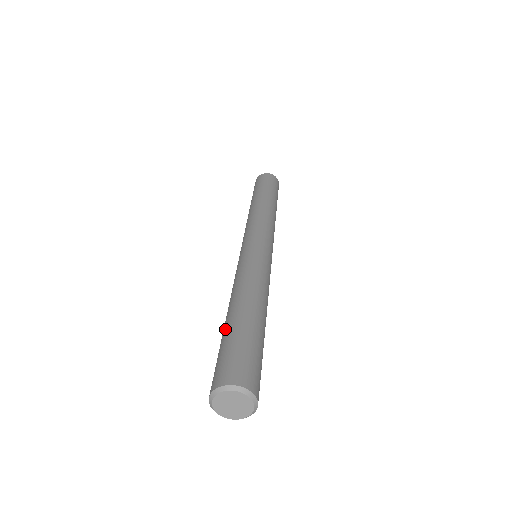
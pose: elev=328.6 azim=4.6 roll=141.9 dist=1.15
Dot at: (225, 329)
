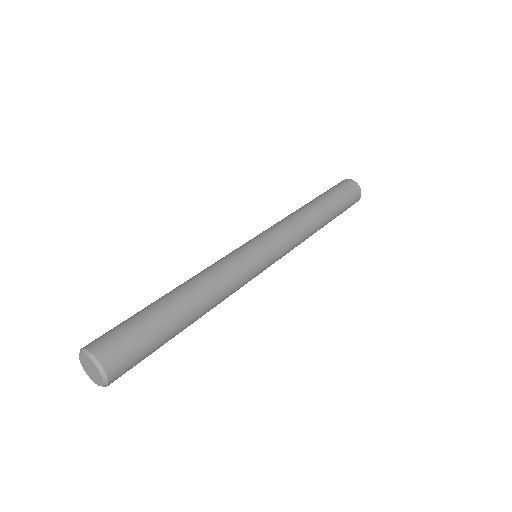
Dot at: (148, 305)
